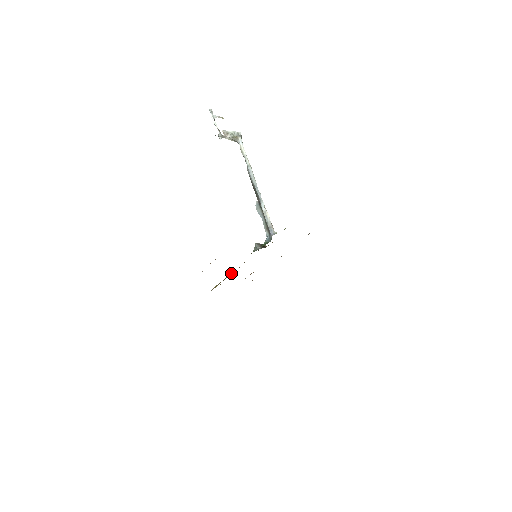
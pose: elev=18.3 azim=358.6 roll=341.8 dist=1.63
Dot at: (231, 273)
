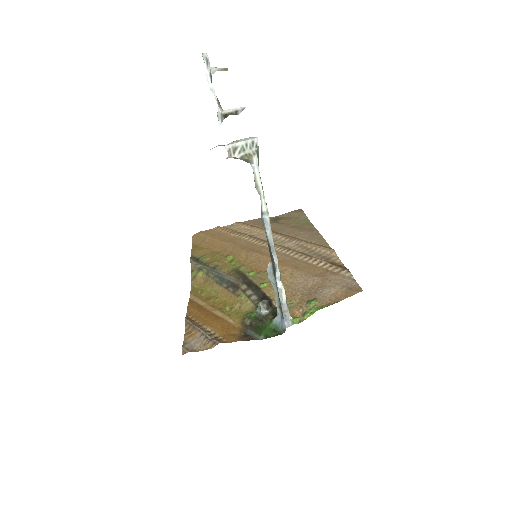
Dot at: (221, 275)
